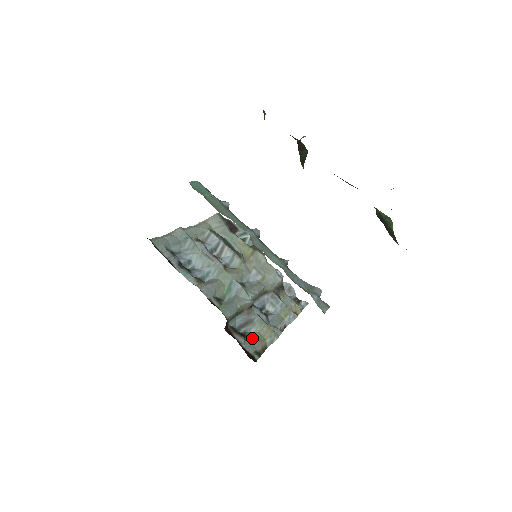
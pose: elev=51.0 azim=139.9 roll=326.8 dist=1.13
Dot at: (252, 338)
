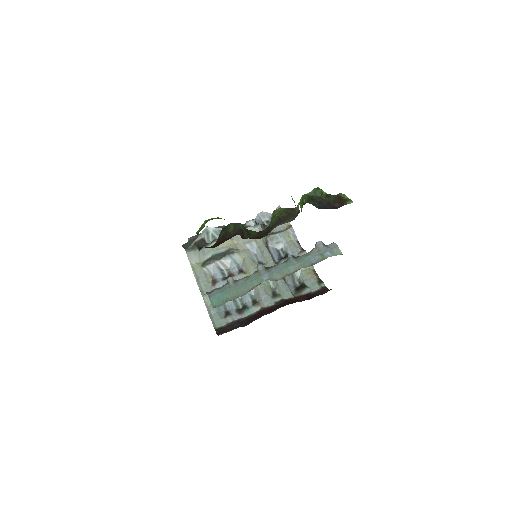
Dot at: (306, 280)
